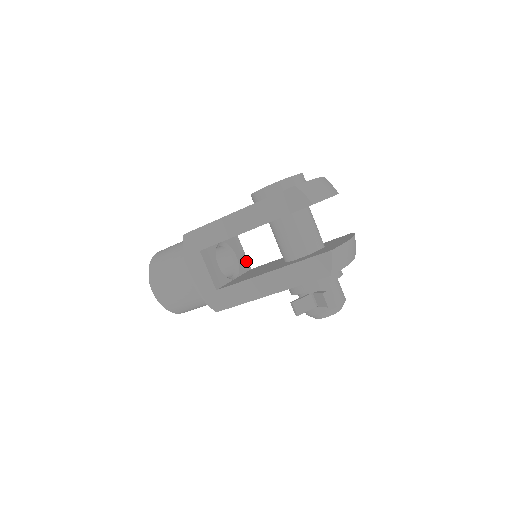
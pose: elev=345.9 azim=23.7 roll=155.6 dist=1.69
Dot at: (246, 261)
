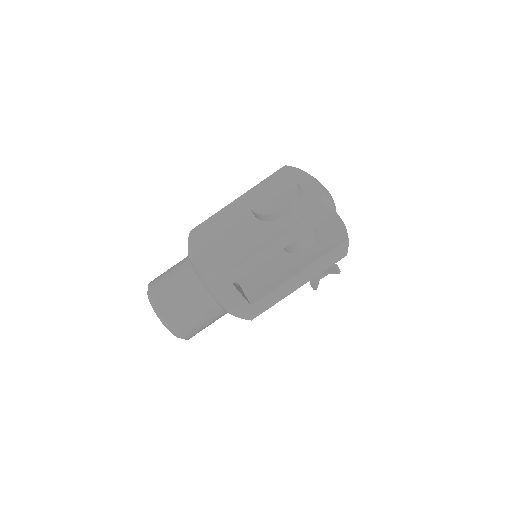
Dot at: occluded
